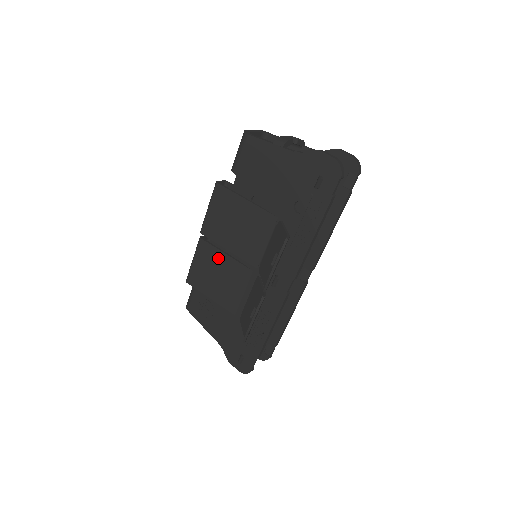
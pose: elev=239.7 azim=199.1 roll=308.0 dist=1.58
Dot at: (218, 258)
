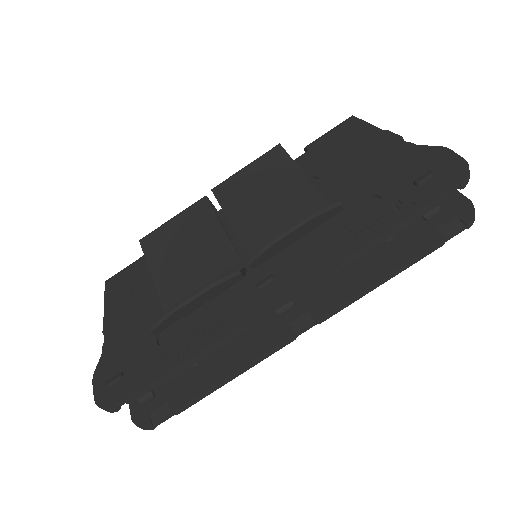
Dot at: (208, 226)
